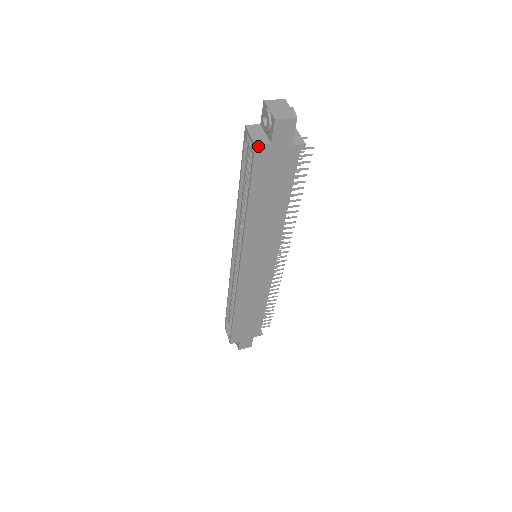
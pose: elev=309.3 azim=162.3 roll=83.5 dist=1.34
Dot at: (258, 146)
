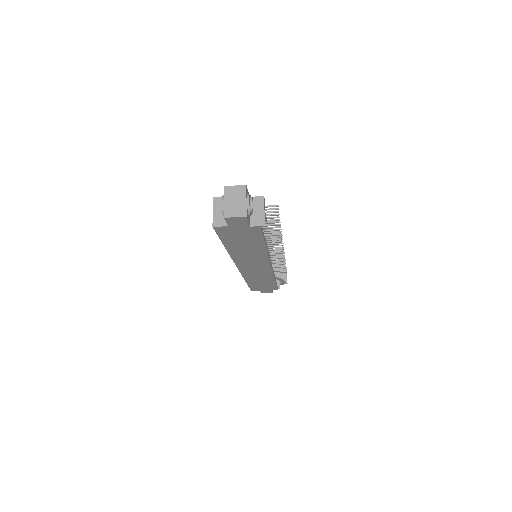
Dot at: (216, 227)
